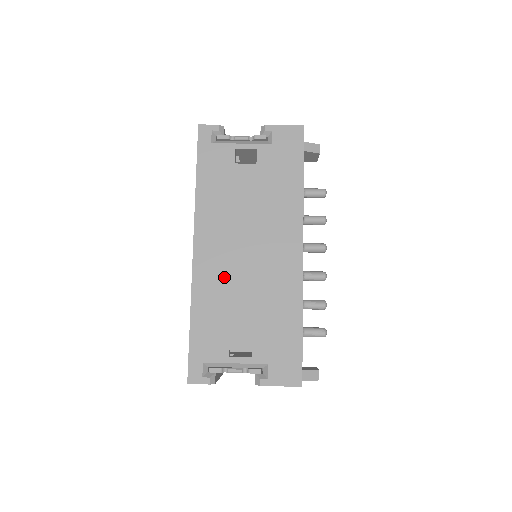
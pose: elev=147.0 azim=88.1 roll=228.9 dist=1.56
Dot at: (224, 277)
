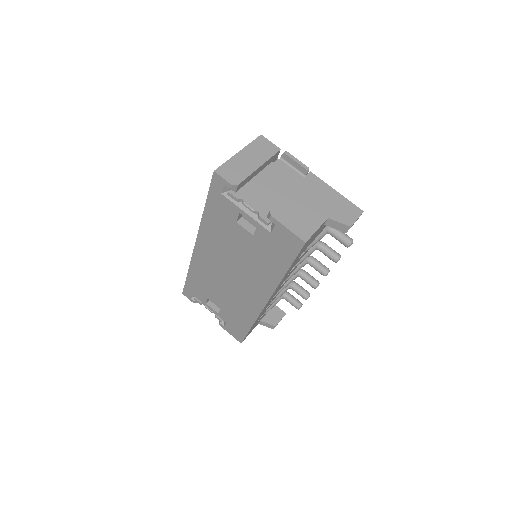
Dot at: (211, 273)
